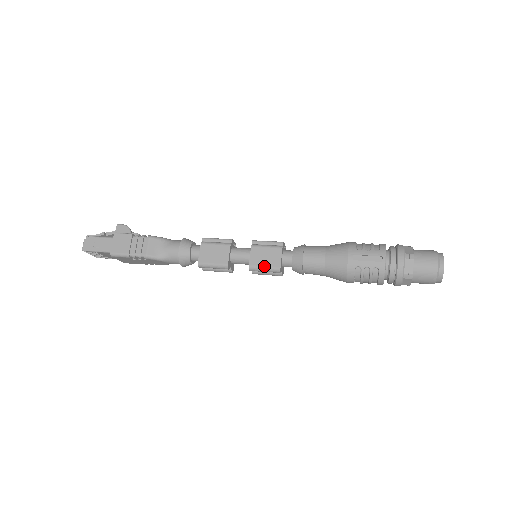
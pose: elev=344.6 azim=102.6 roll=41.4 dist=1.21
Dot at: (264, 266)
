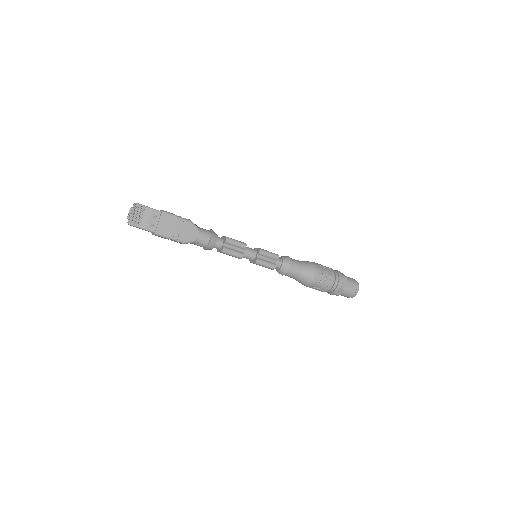
Dot at: occluded
